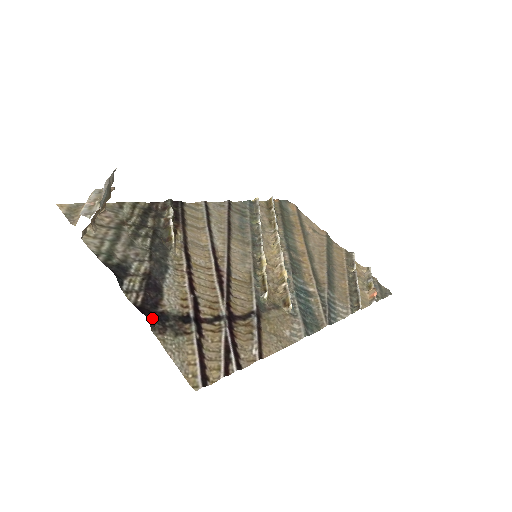
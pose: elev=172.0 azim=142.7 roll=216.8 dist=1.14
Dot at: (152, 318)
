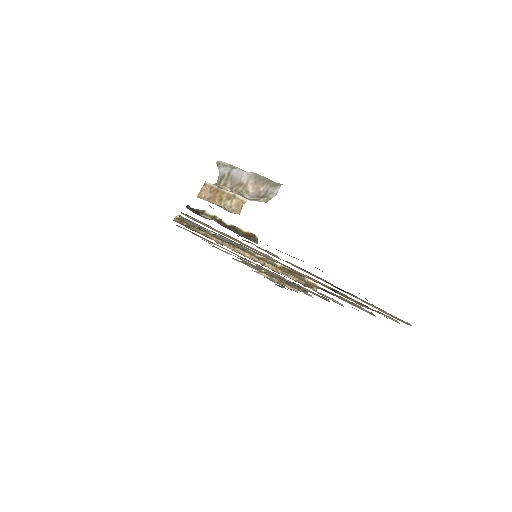
Dot at: occluded
